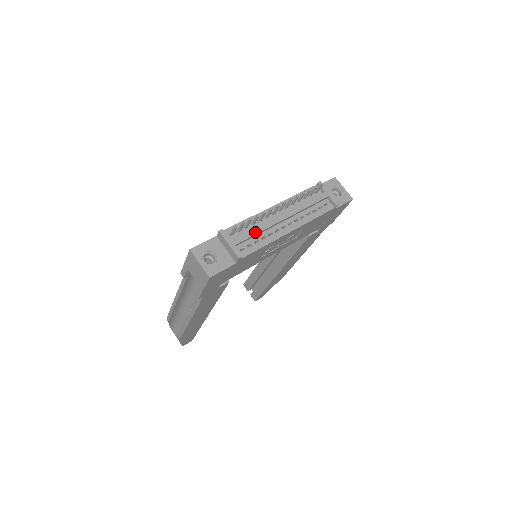
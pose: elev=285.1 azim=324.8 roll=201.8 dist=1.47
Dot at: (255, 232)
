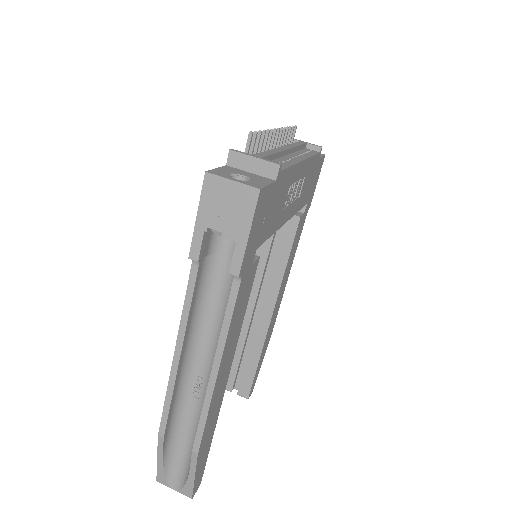
Dot at: (271, 153)
